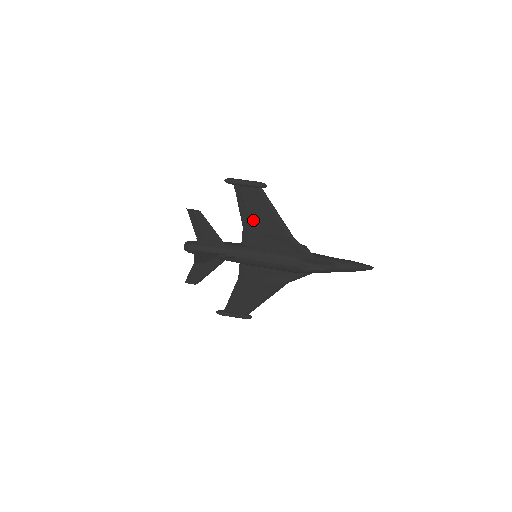
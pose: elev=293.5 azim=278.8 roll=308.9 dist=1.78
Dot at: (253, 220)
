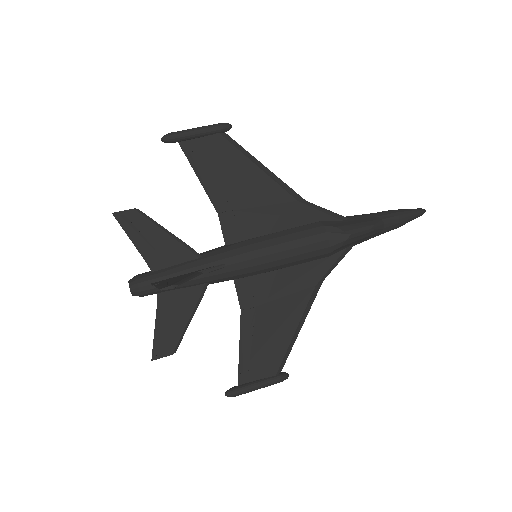
Dot at: (230, 192)
